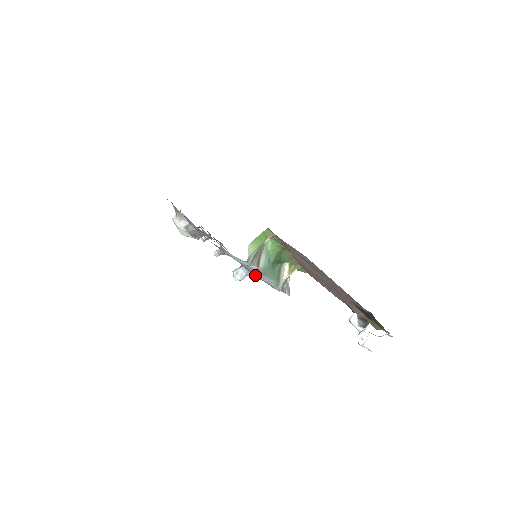
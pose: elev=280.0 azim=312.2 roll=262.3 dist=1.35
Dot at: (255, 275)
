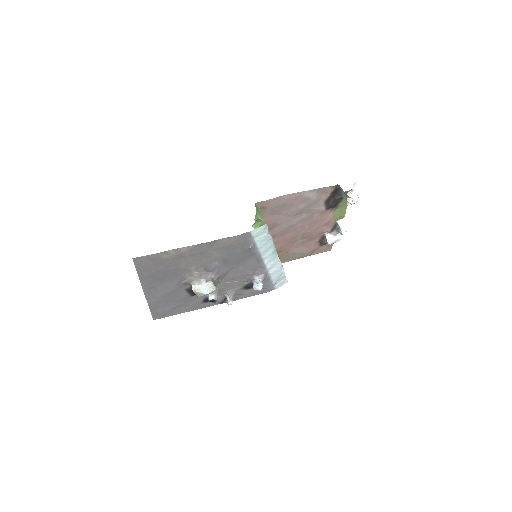
Dot at: (266, 272)
